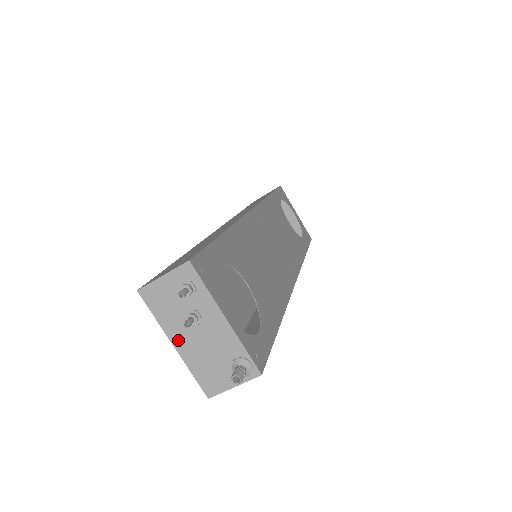
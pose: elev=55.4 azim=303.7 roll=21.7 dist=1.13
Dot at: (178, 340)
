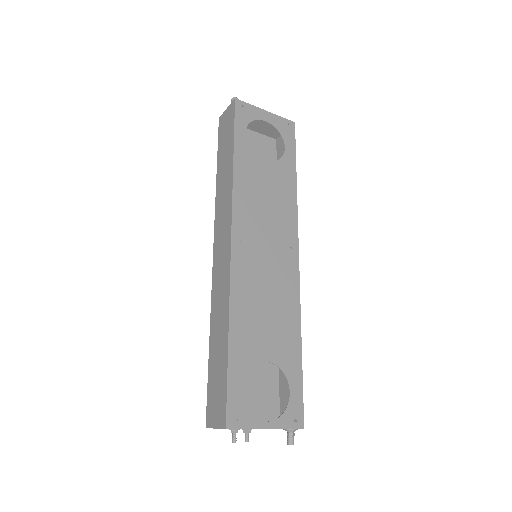
Dot at: occluded
